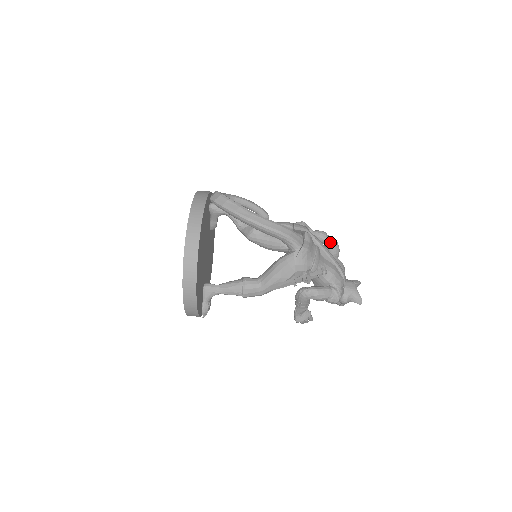
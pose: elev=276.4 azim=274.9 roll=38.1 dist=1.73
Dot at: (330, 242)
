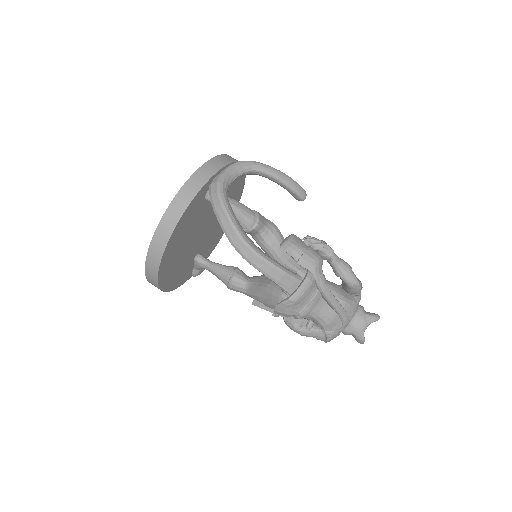
Dot at: (347, 284)
